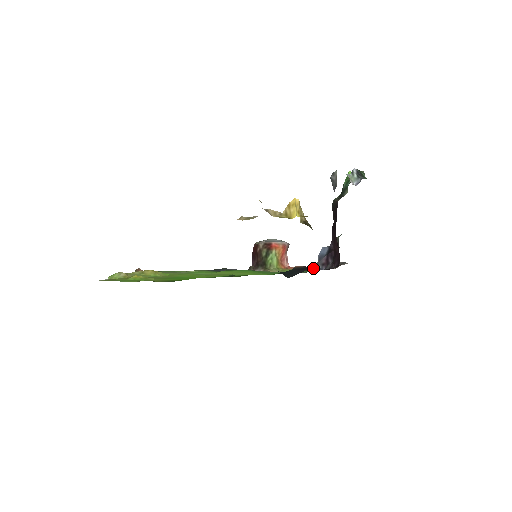
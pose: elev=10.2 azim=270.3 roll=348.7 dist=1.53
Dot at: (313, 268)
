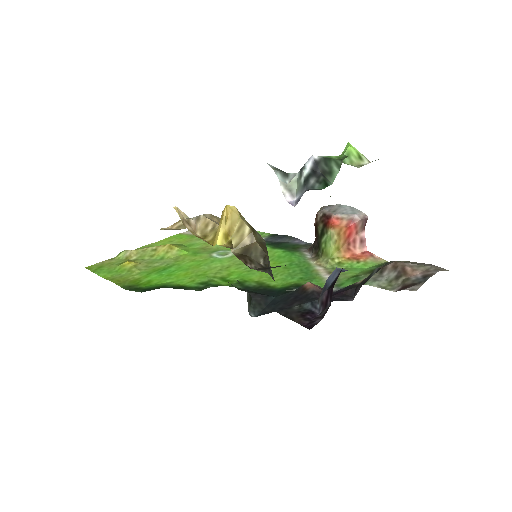
Dot at: (307, 304)
